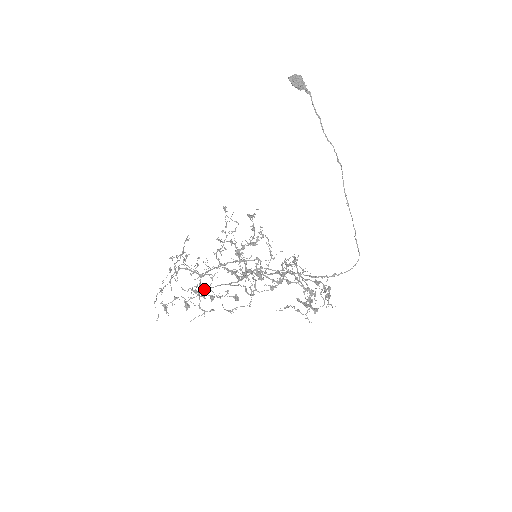
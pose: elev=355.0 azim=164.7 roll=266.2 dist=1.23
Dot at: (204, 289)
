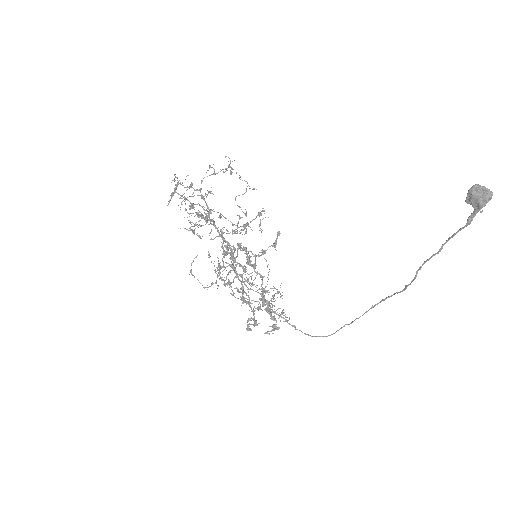
Dot at: (208, 219)
